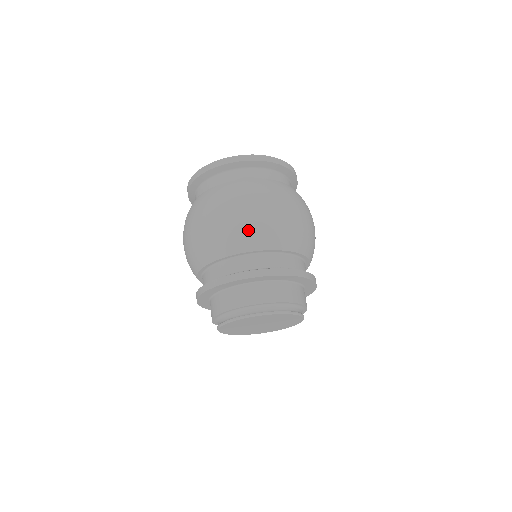
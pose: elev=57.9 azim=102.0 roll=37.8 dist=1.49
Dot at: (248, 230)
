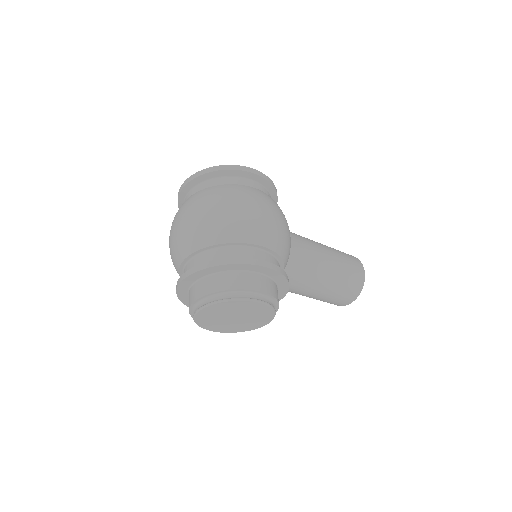
Dot at: (184, 237)
